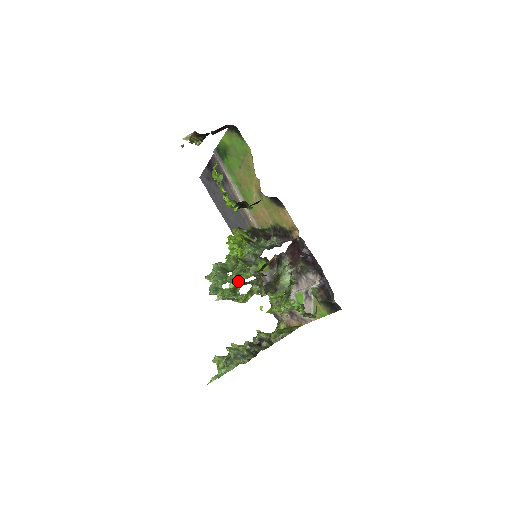
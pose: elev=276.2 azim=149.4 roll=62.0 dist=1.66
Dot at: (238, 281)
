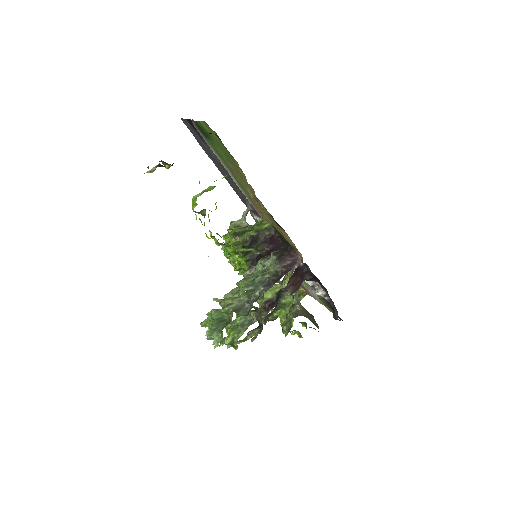
Dot at: (235, 333)
